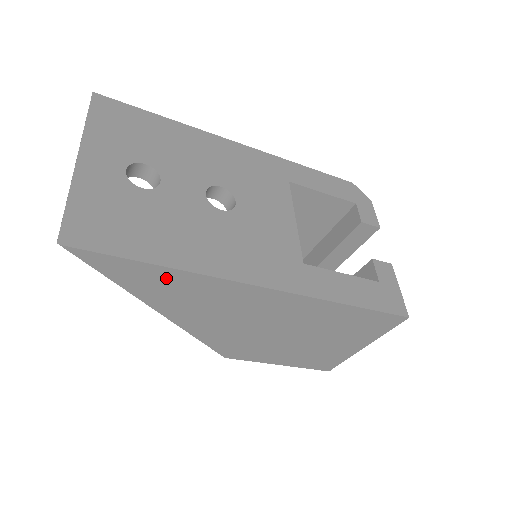
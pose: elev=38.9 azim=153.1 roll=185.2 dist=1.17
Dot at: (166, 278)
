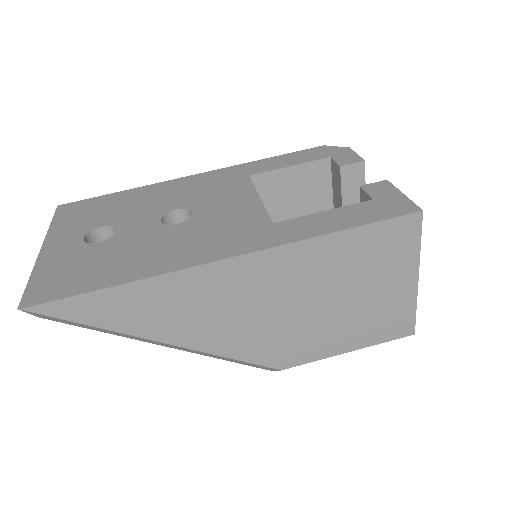
Dot at: (132, 298)
